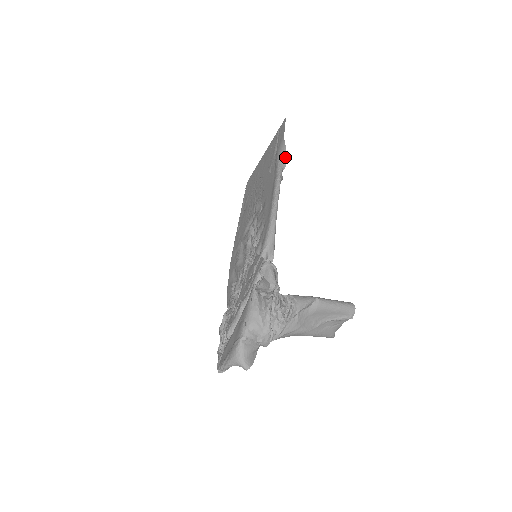
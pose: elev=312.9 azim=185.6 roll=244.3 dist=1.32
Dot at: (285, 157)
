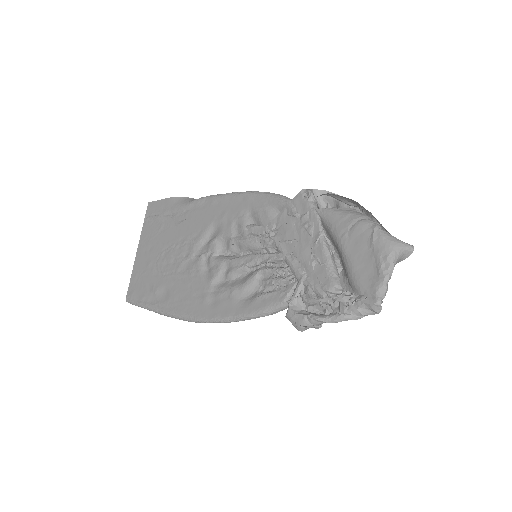
Dot at: (193, 199)
